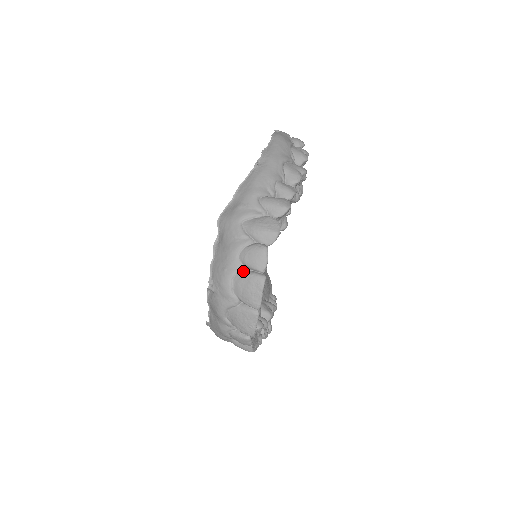
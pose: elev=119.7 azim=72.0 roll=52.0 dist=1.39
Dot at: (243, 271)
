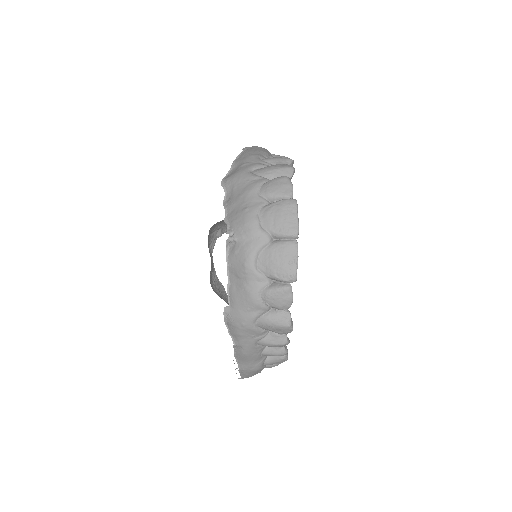
Dot at: (268, 204)
